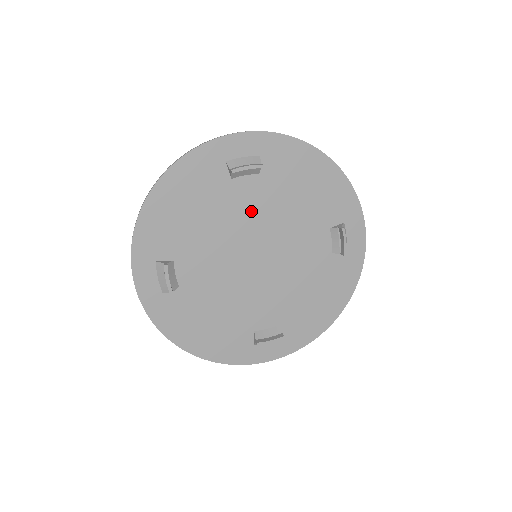
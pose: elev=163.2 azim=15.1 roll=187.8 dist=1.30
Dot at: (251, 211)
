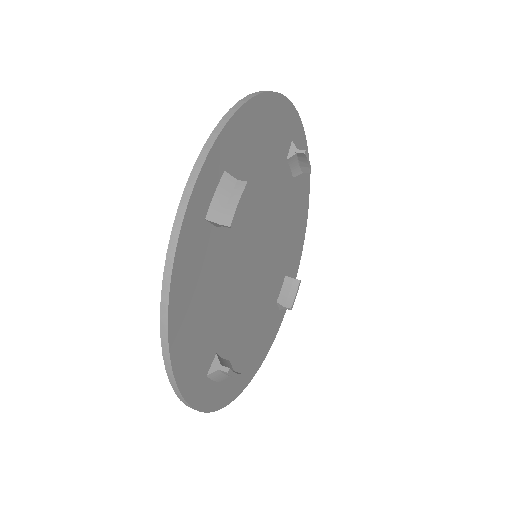
Dot at: (241, 230)
